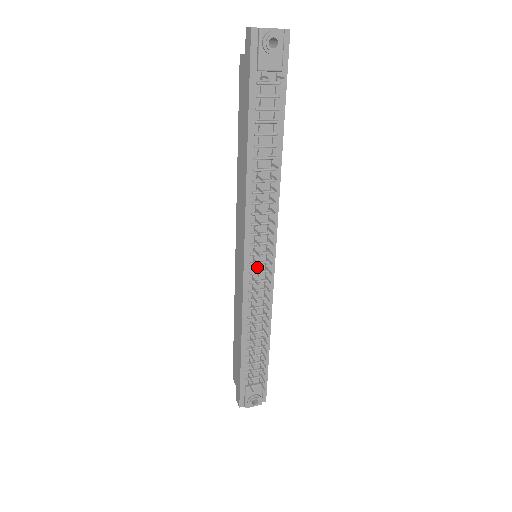
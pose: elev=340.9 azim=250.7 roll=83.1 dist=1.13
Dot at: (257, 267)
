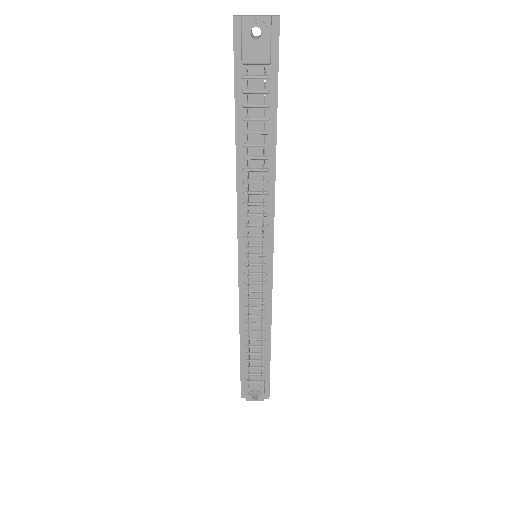
Dot at: (253, 268)
